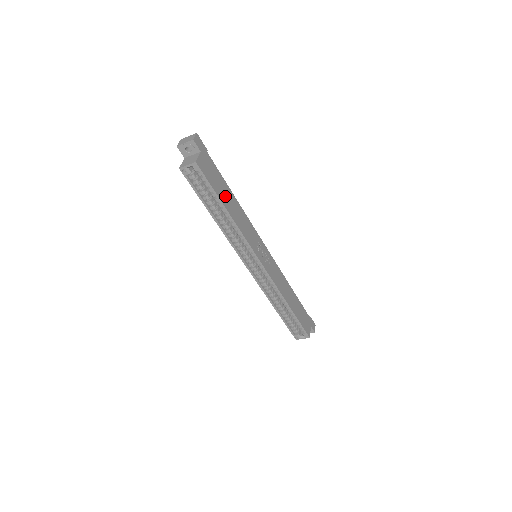
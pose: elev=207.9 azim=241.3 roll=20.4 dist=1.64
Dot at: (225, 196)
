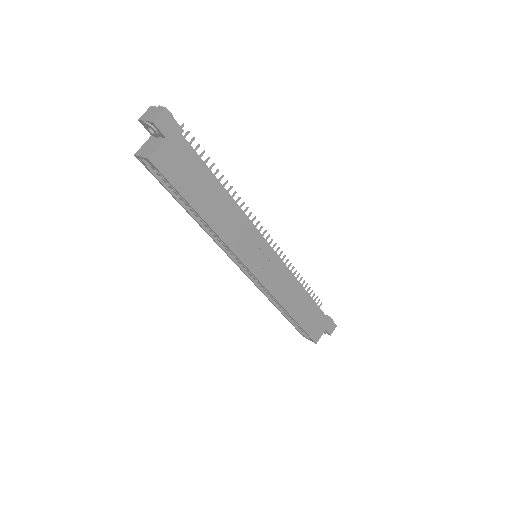
Dot at: (204, 196)
